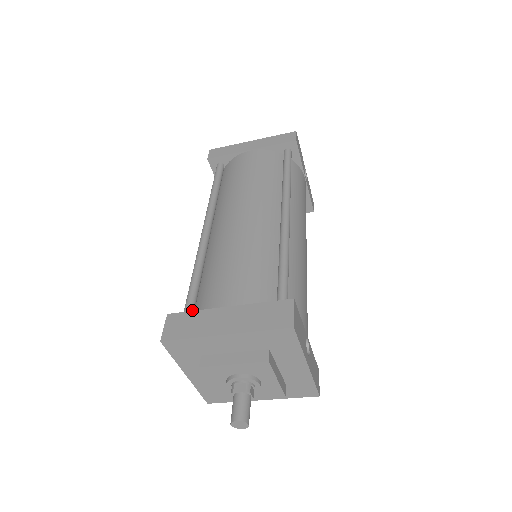
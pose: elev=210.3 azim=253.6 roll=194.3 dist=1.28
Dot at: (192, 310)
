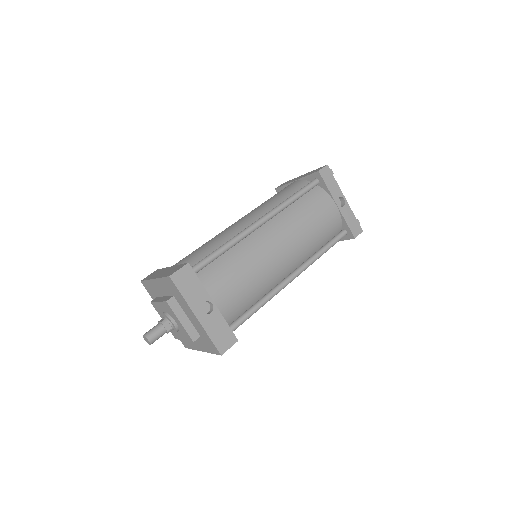
Dot at: occluded
